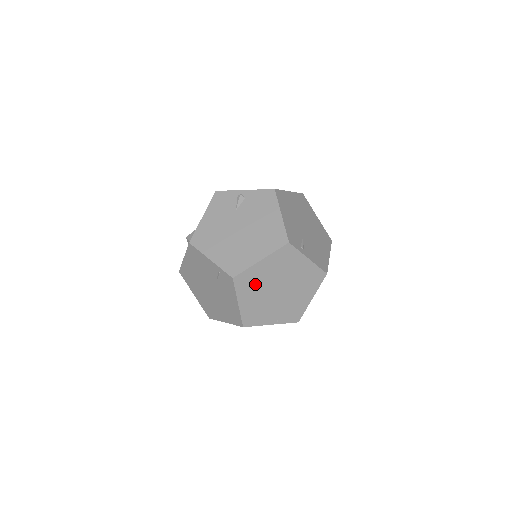
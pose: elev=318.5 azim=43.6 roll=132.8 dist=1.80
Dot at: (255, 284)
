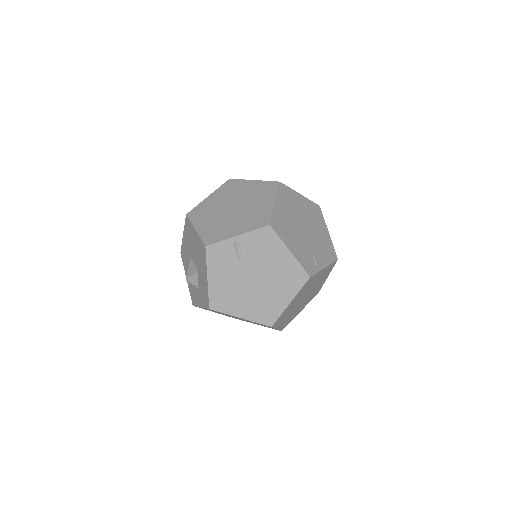
Dot at: (287, 313)
